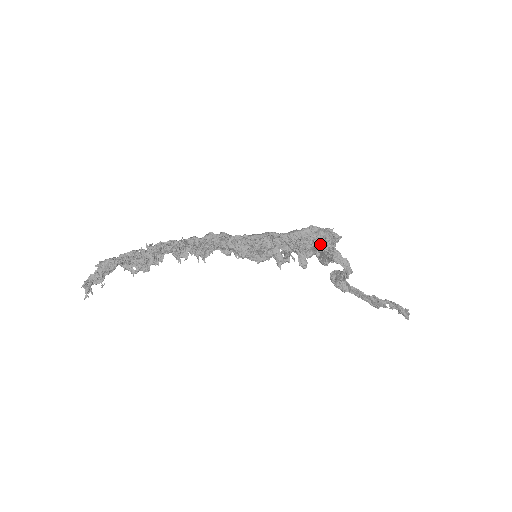
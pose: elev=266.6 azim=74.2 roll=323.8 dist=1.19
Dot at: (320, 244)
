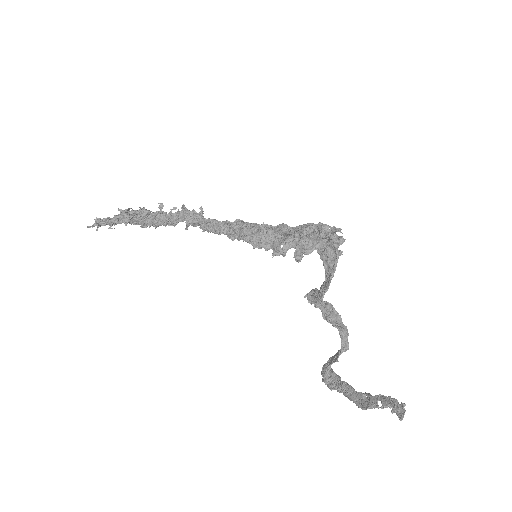
Dot at: (322, 238)
